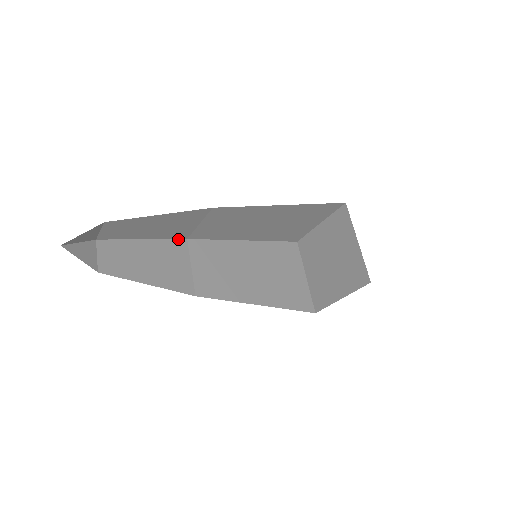
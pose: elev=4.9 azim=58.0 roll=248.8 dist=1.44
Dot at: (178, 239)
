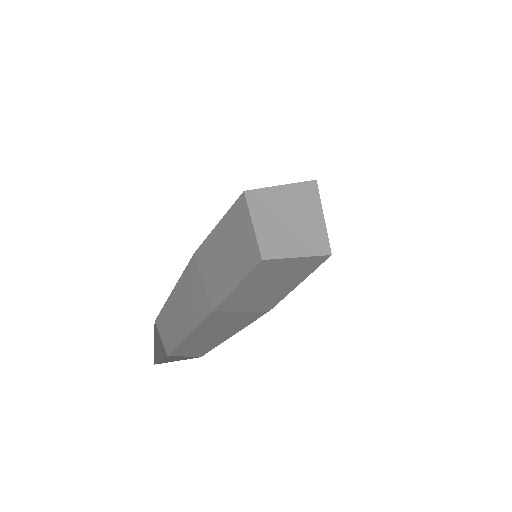
Dot at: (190, 260)
